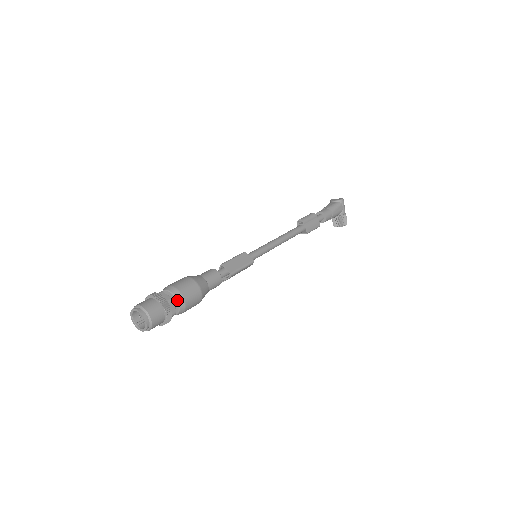
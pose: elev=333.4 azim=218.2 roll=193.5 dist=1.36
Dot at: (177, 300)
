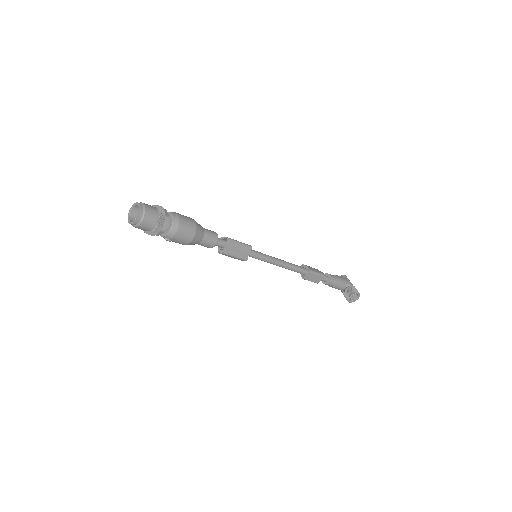
Dot at: (171, 213)
